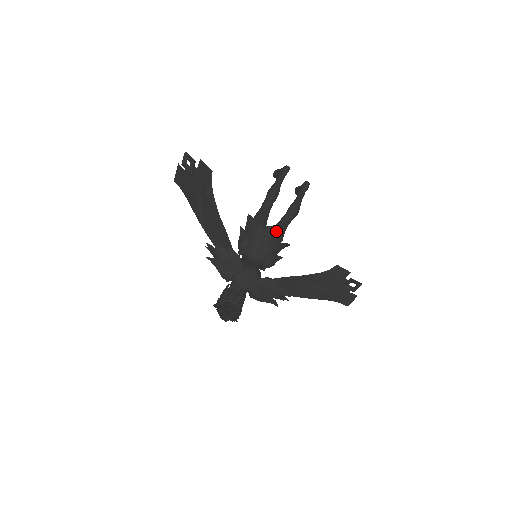
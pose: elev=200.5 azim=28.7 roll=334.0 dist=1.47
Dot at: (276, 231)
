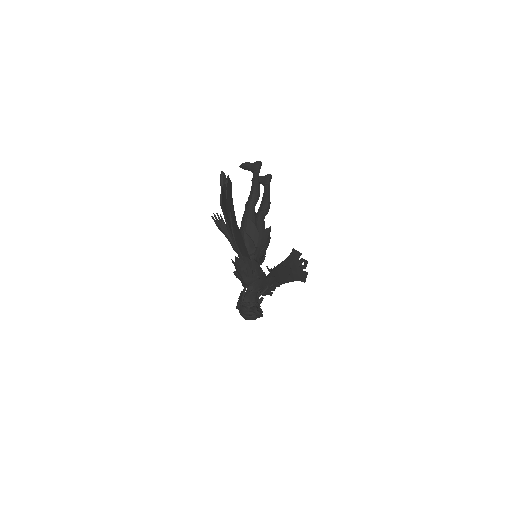
Dot at: occluded
